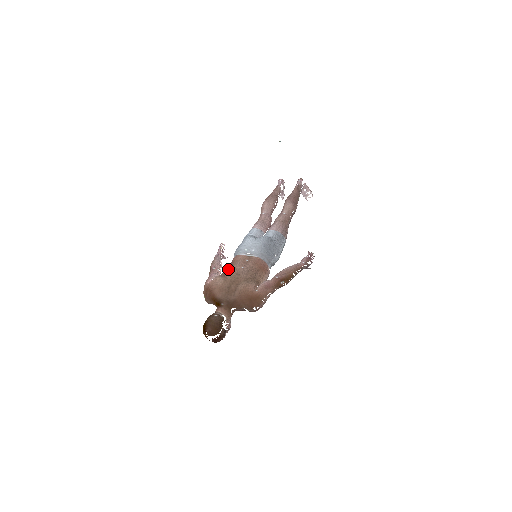
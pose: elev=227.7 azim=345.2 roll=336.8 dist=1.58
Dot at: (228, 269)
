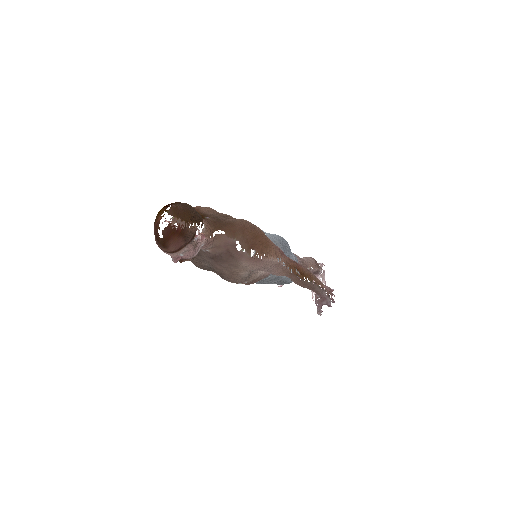
Dot at: occluded
